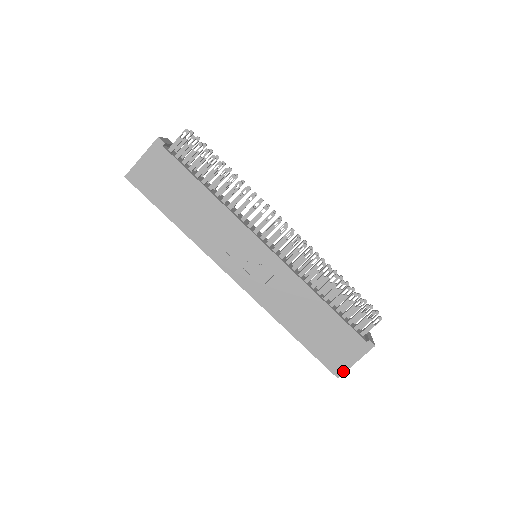
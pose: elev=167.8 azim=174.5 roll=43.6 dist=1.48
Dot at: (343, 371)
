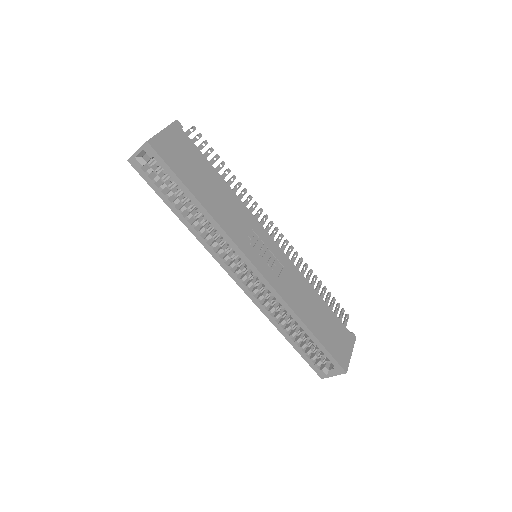
Dot at: (347, 364)
